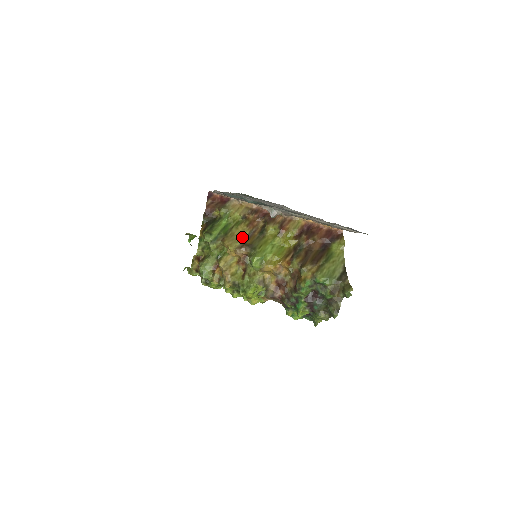
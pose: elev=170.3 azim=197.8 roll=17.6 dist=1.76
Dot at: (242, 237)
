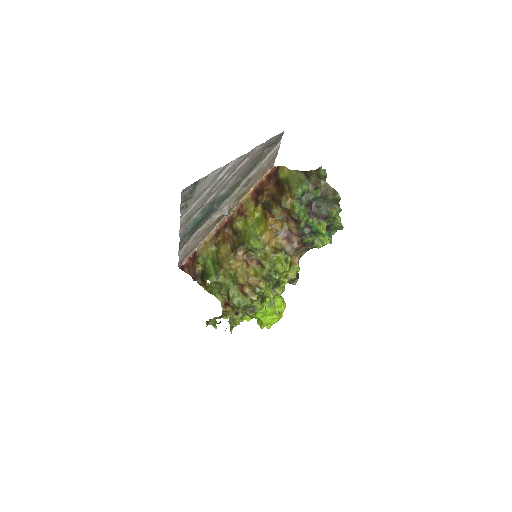
Dot at: (229, 251)
